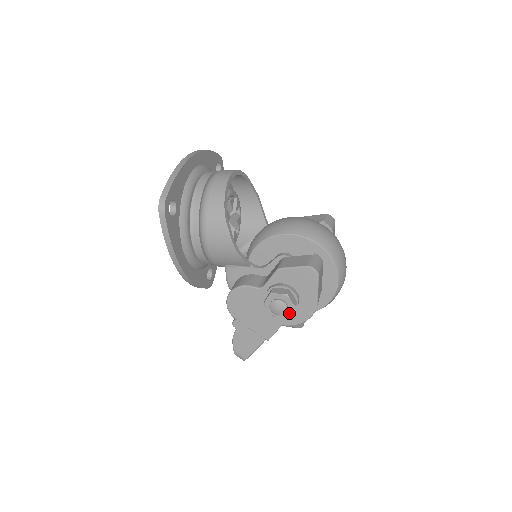
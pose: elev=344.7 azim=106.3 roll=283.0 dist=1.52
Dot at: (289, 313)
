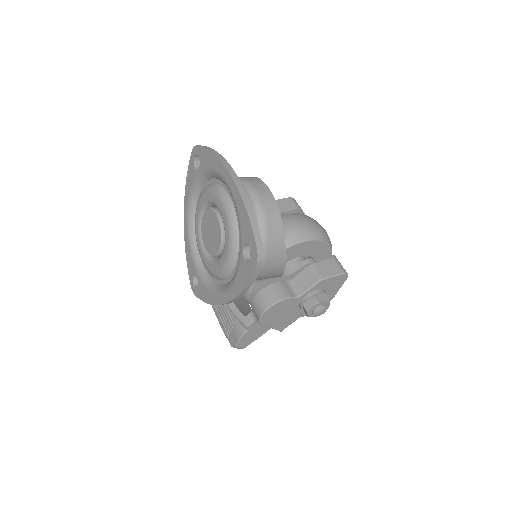
Dot at: occluded
